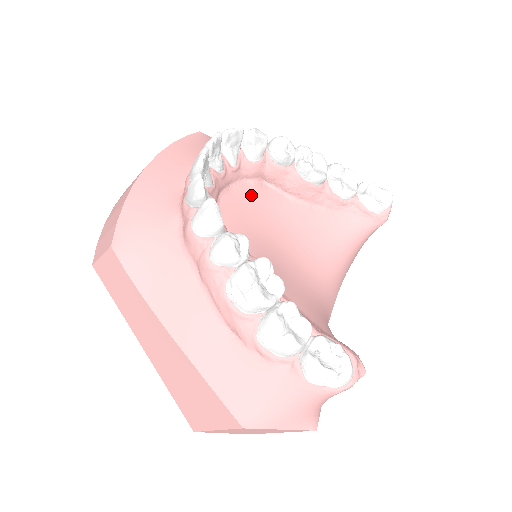
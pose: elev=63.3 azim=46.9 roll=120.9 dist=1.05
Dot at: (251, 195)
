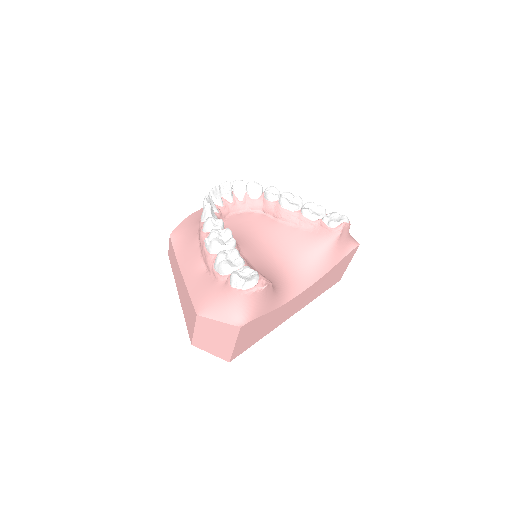
Dot at: (251, 217)
